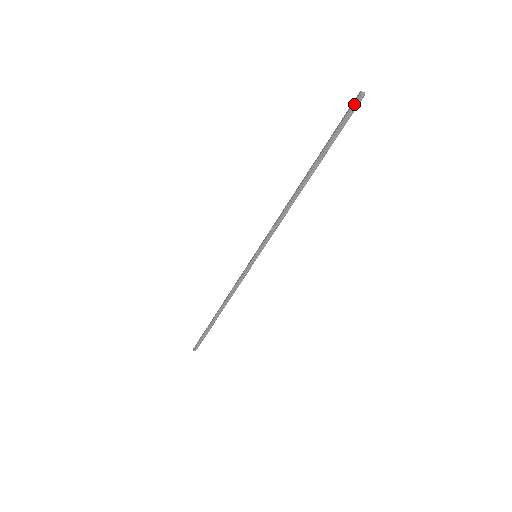
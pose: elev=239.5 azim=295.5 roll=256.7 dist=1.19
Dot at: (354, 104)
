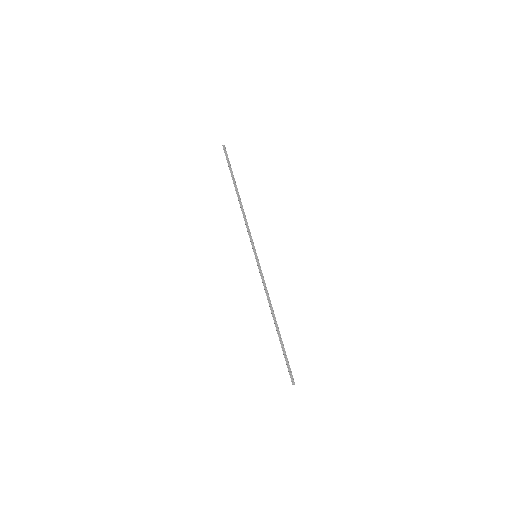
Dot at: (224, 151)
